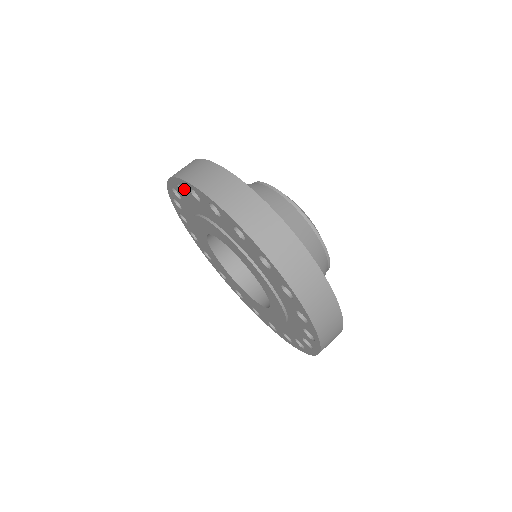
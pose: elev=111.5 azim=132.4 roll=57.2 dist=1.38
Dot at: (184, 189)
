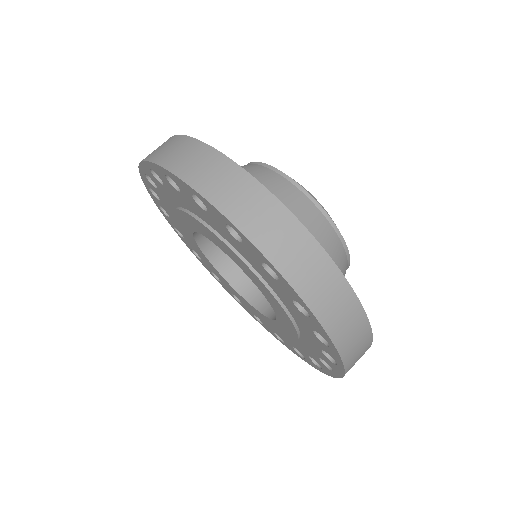
Dot at: (151, 188)
